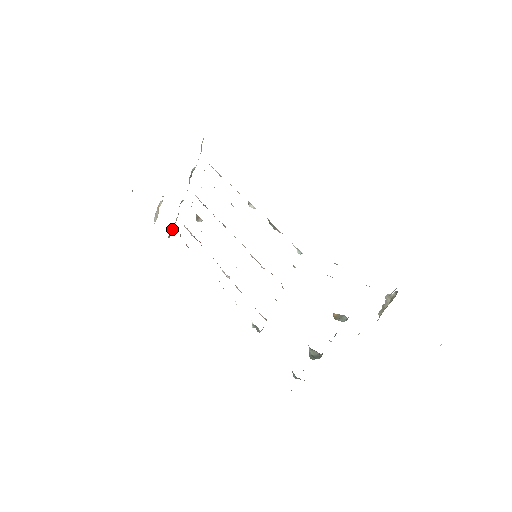
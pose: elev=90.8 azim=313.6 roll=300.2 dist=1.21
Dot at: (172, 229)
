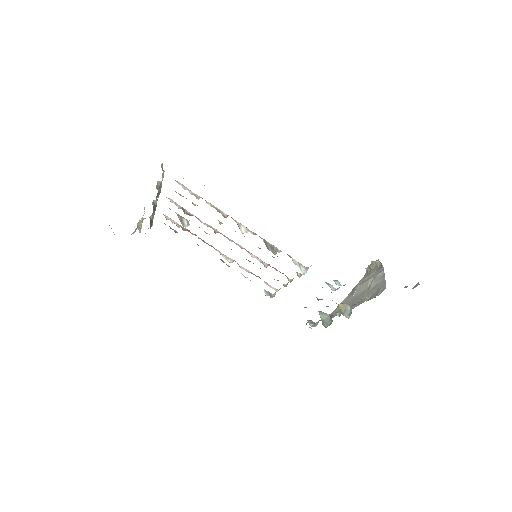
Dot at: (151, 216)
